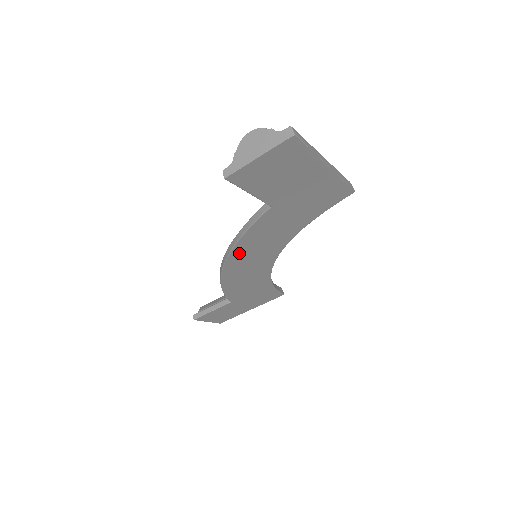
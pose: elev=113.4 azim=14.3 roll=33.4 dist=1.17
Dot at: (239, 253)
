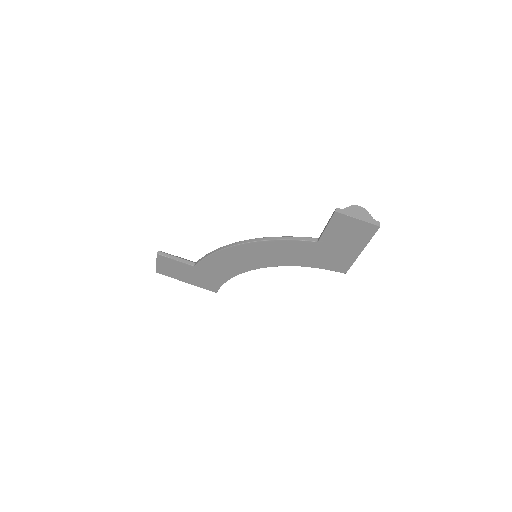
Dot at: (263, 246)
